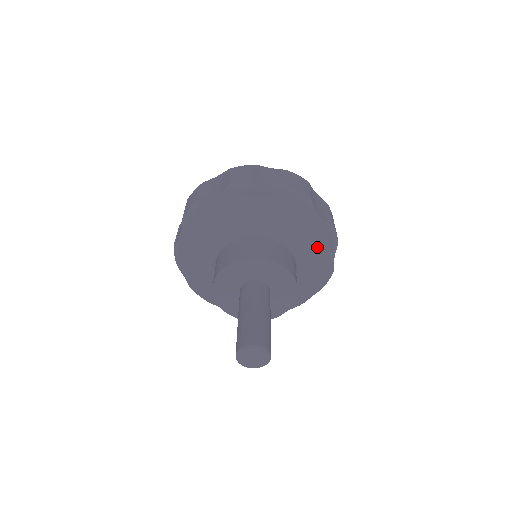
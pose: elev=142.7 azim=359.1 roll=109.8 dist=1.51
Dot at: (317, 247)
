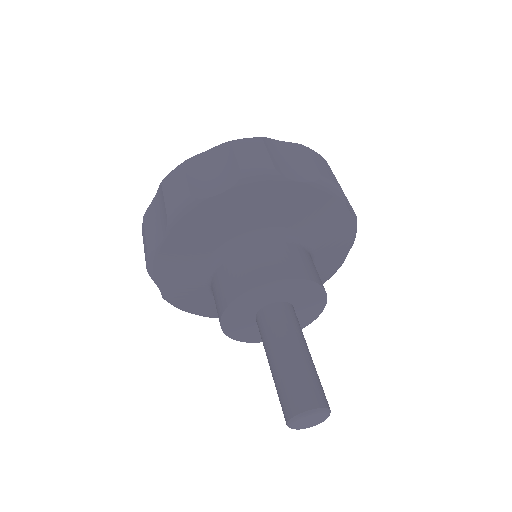
Dot at: (319, 213)
